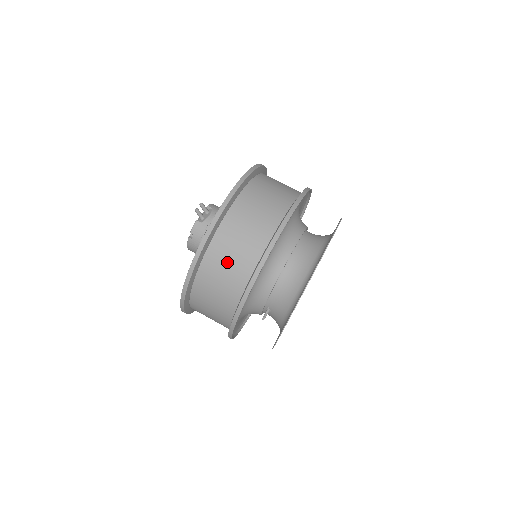
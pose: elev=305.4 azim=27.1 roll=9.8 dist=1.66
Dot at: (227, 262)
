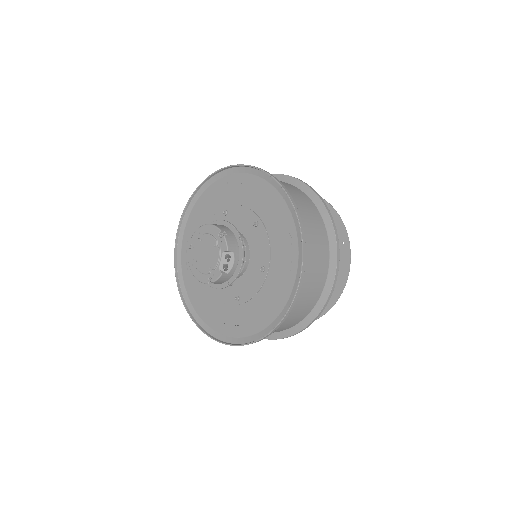
Dot at: (277, 329)
